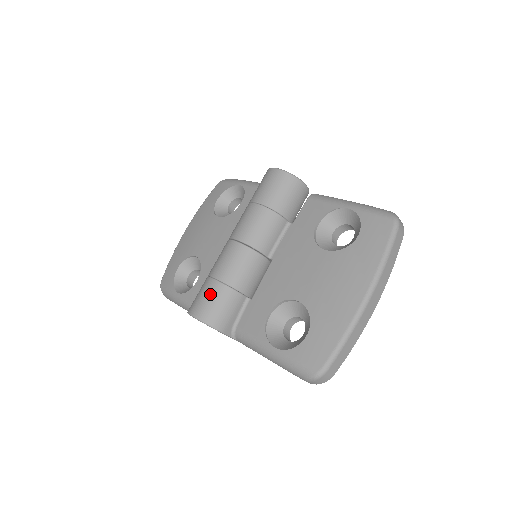
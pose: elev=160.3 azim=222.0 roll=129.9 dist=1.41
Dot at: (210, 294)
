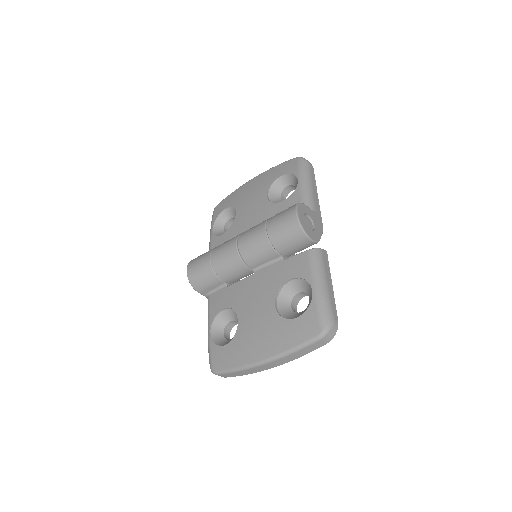
Dot at: (201, 266)
